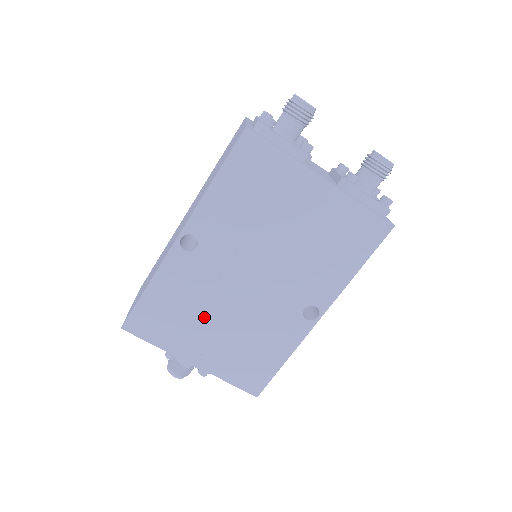
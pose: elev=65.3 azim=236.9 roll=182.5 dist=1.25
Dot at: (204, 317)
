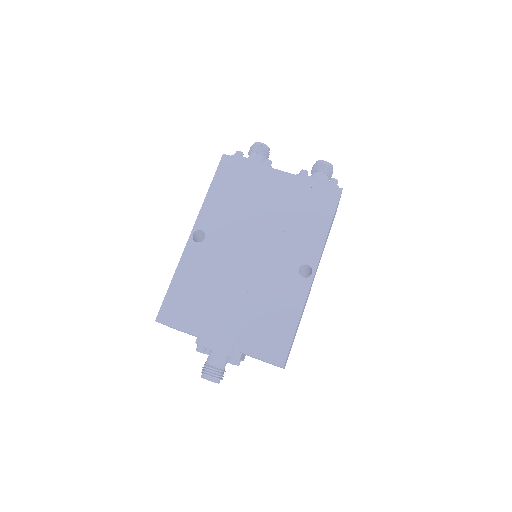
Dot at: (220, 295)
